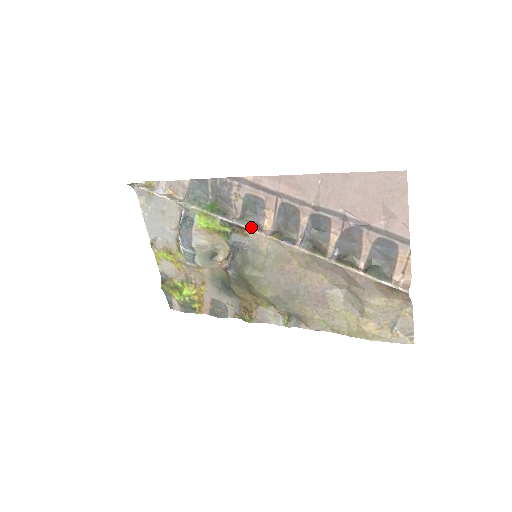
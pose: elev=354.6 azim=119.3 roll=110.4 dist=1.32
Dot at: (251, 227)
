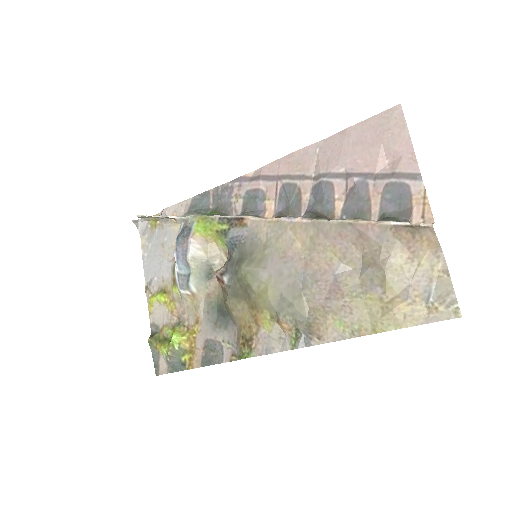
Dot at: (250, 215)
